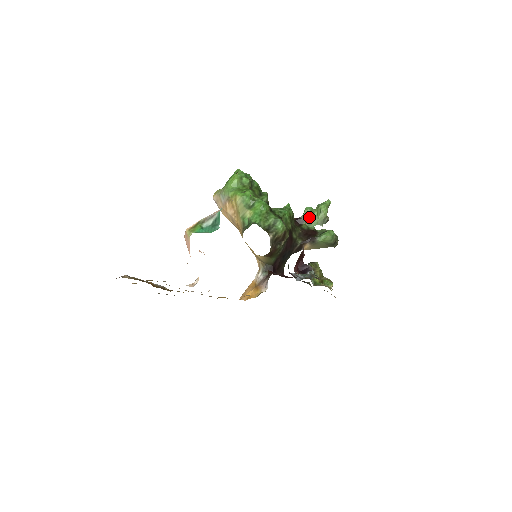
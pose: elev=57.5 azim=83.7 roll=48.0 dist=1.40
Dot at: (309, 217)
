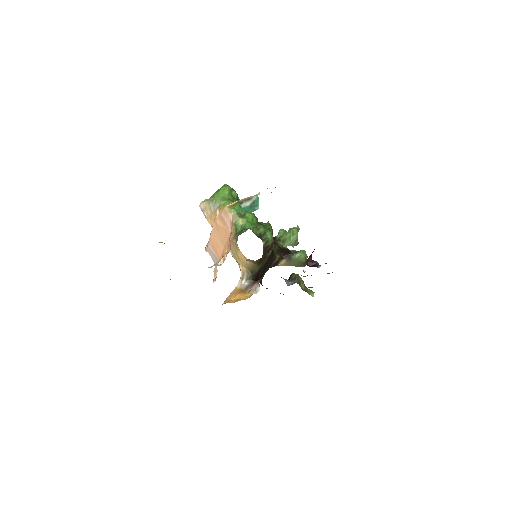
Dot at: (283, 238)
